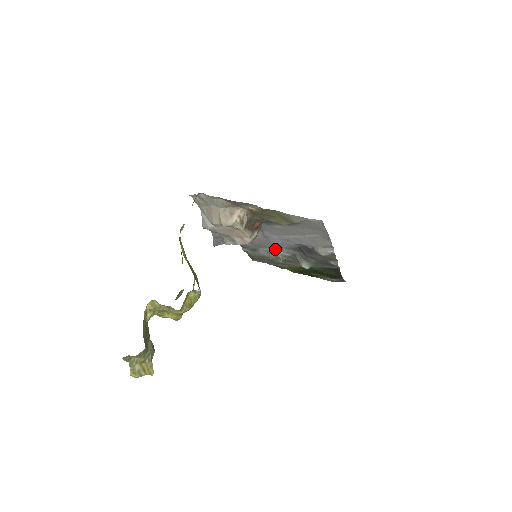
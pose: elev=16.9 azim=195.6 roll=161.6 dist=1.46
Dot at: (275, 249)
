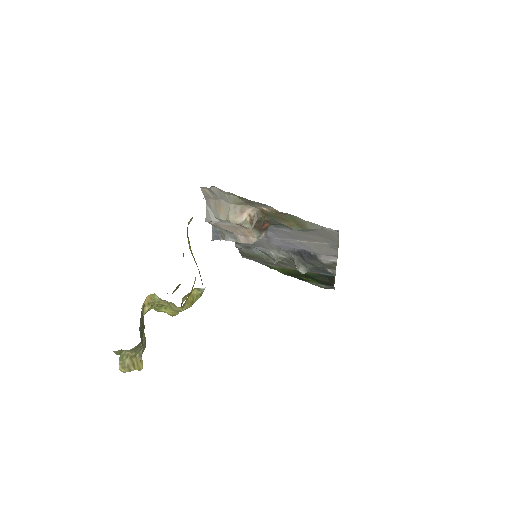
Dot at: (272, 250)
